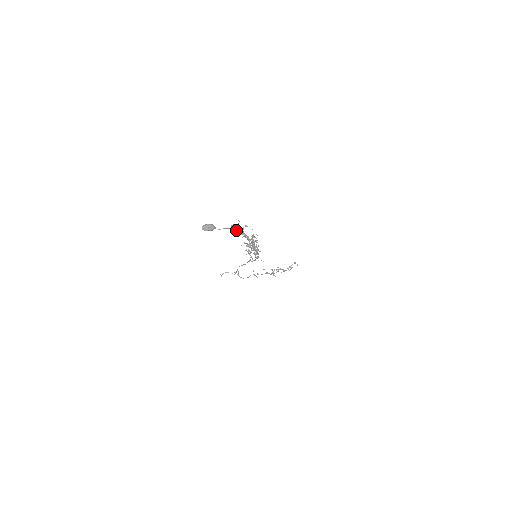
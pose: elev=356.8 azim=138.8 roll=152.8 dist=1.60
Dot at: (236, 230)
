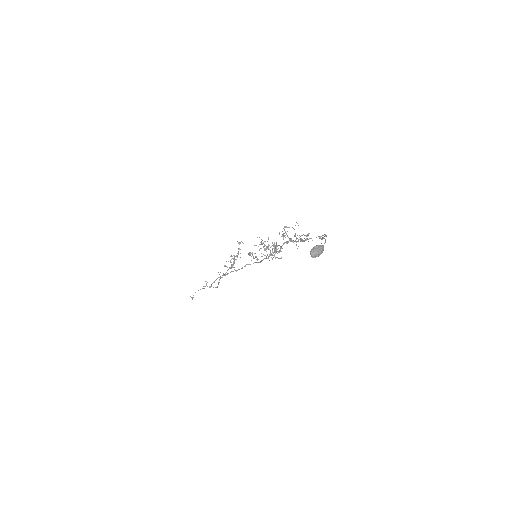
Dot at: occluded
